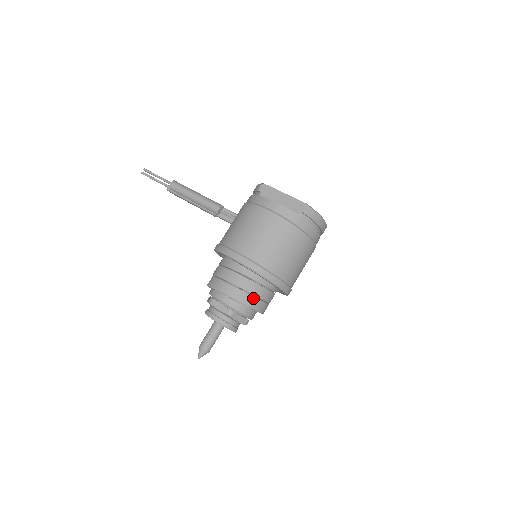
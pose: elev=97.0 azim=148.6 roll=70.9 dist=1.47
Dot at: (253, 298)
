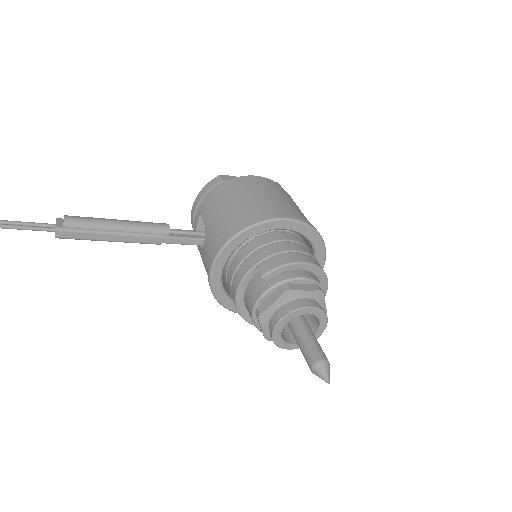
Dot at: occluded
